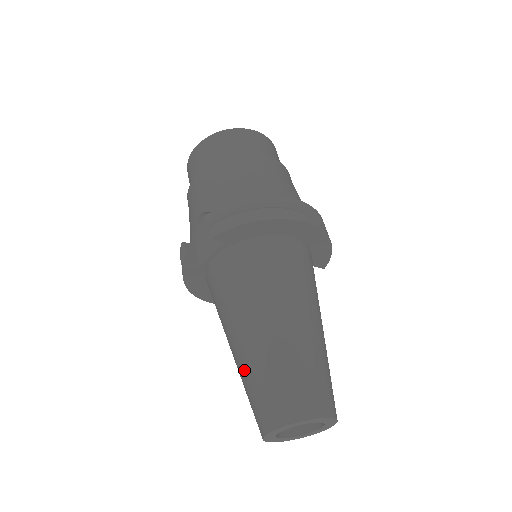
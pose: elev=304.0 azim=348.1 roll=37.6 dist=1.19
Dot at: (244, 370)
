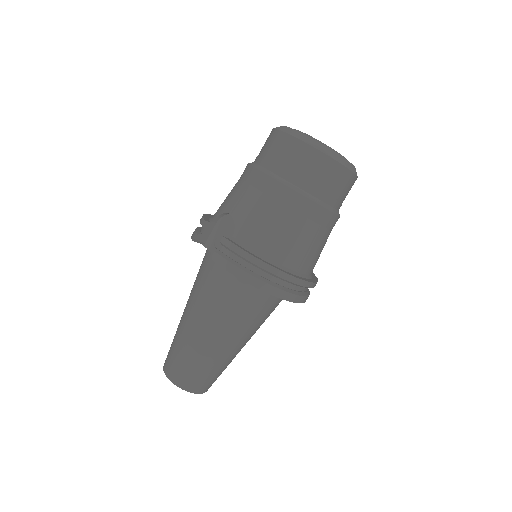
Dot at: (178, 333)
